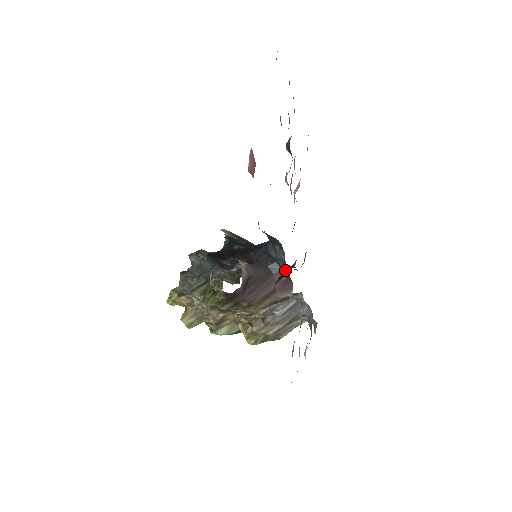
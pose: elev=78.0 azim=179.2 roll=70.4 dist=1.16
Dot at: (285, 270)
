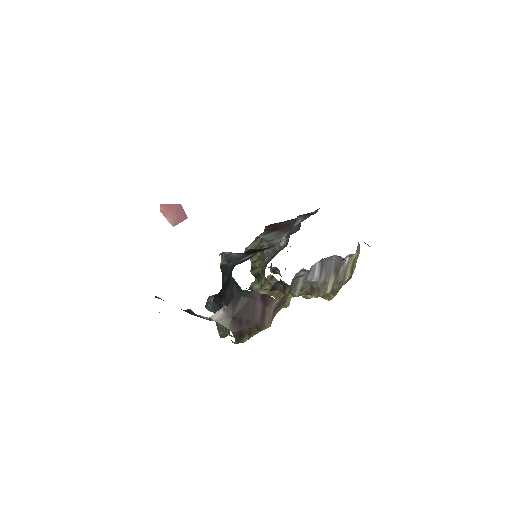
Dot at: (253, 291)
